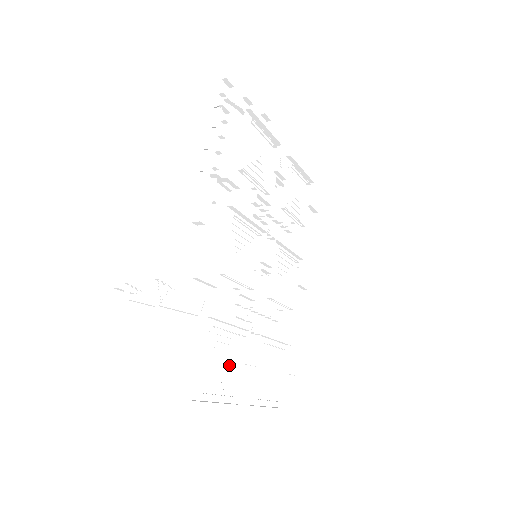
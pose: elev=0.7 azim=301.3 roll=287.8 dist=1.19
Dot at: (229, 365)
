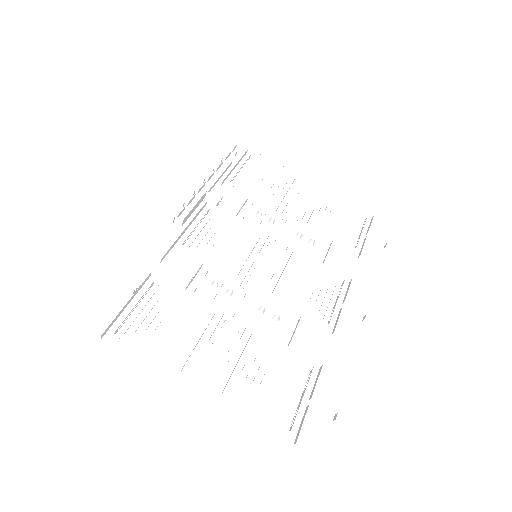
Dot at: (183, 338)
